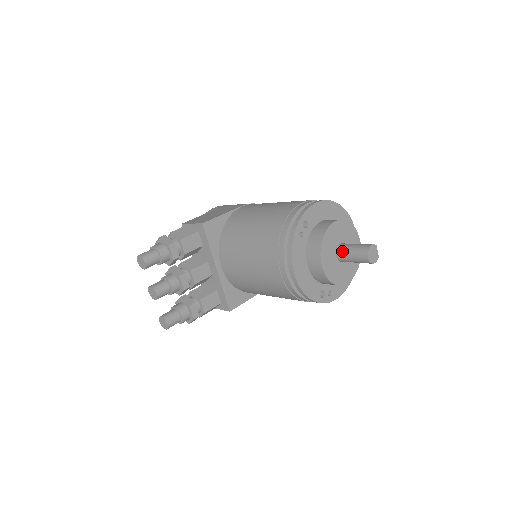
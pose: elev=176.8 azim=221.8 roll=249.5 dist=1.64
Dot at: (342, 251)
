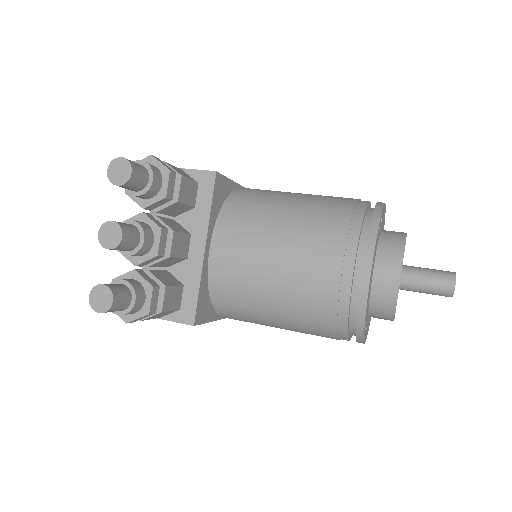
Dot at: (412, 271)
